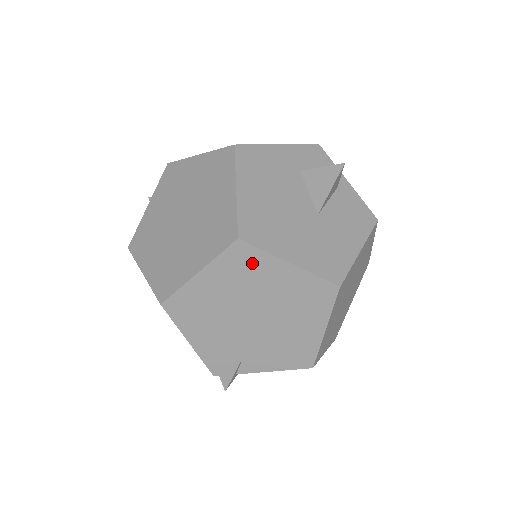
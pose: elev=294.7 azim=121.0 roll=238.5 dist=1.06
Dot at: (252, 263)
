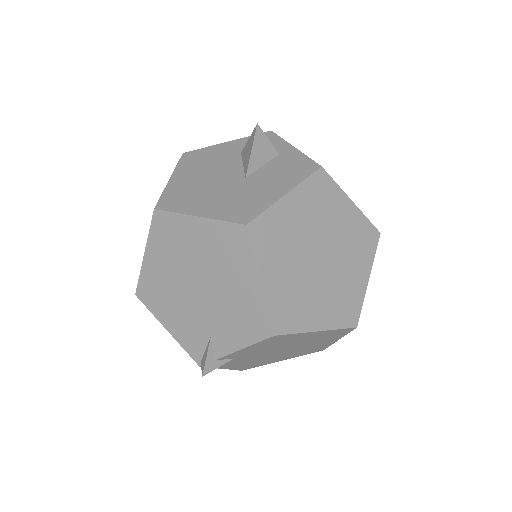
Dot at: (172, 228)
